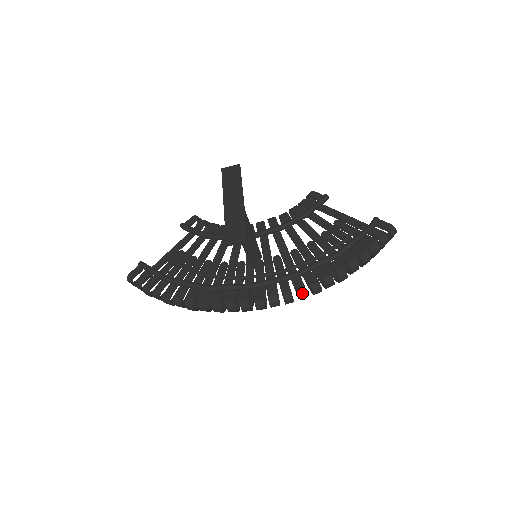
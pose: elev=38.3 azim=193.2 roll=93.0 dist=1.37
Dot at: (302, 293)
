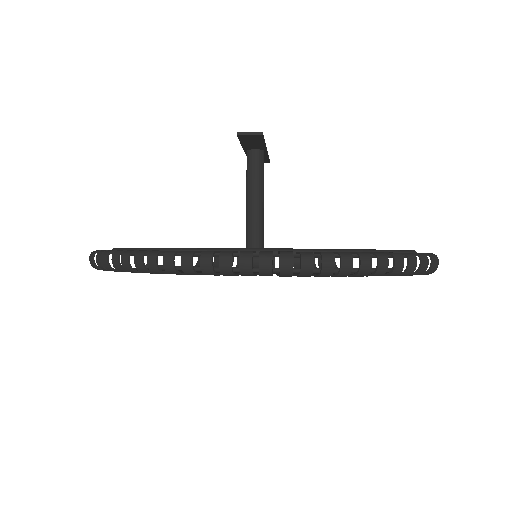
Dot at: (307, 256)
